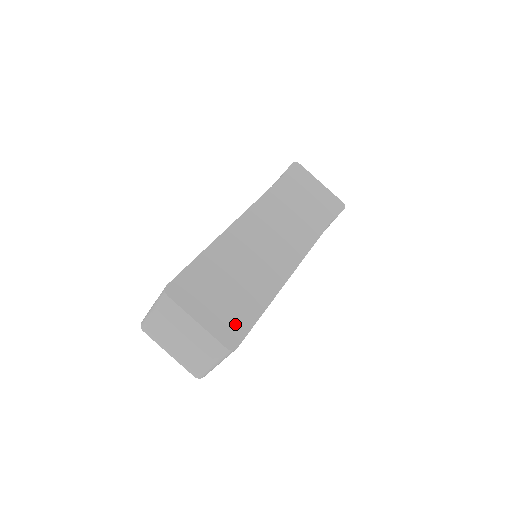
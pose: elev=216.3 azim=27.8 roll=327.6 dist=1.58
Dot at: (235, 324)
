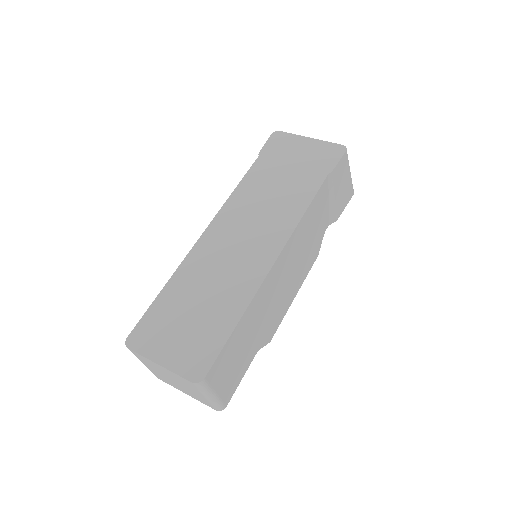
Dot at: (201, 352)
